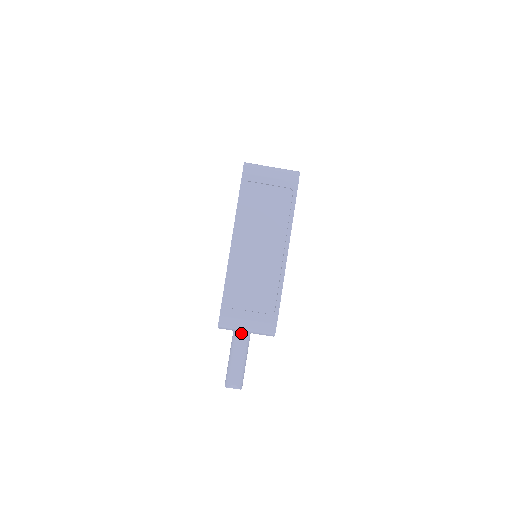
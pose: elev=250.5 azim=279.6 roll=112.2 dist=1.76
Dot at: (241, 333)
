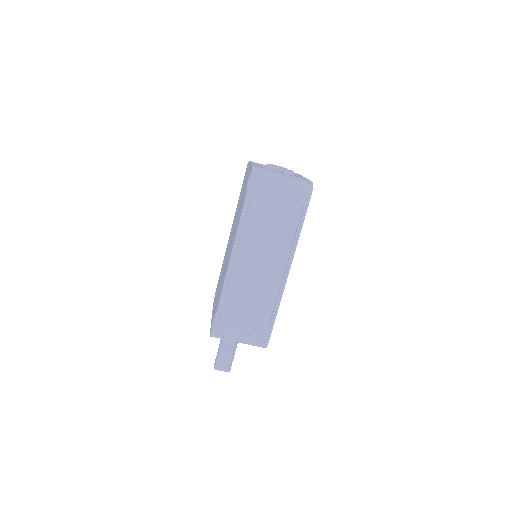
Dot at: occluded
